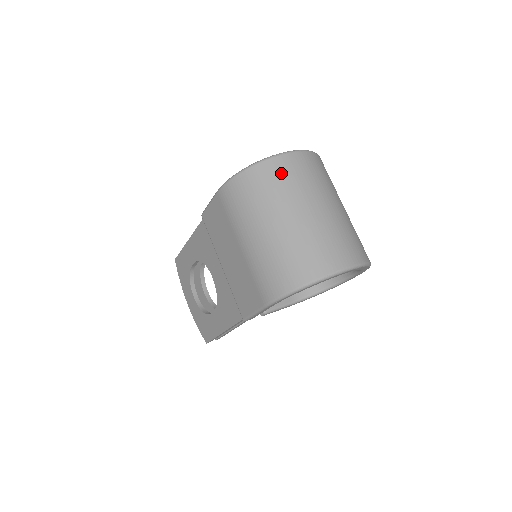
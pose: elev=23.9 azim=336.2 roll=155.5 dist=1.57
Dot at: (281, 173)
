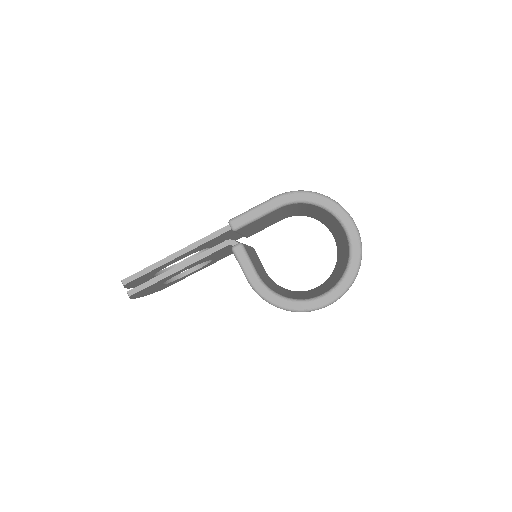
Dot at: occluded
